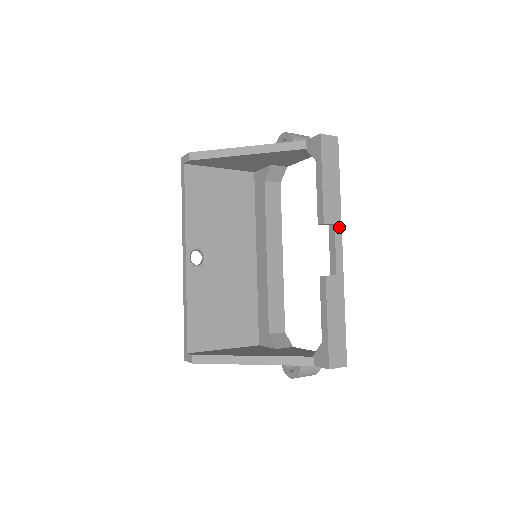
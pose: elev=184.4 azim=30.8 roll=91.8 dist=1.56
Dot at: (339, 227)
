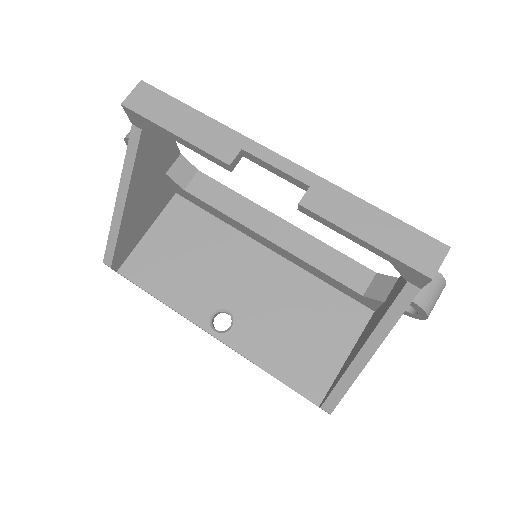
Dot at: (250, 144)
